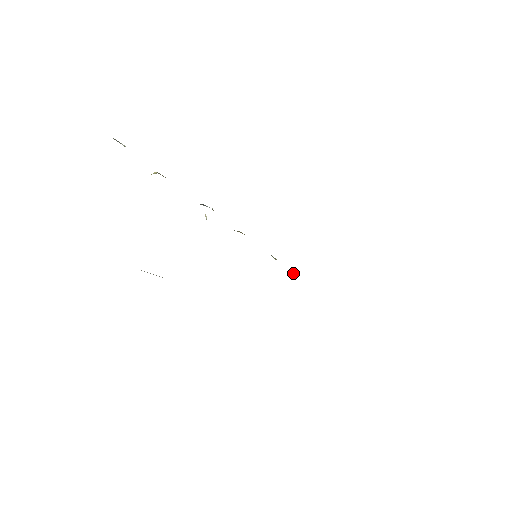
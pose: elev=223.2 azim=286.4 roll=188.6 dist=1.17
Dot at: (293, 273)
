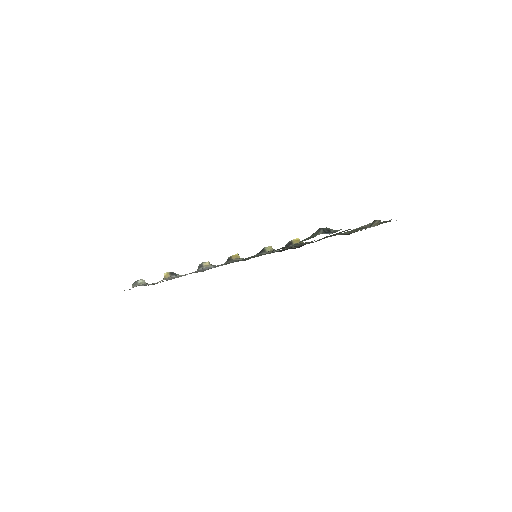
Dot at: (290, 244)
